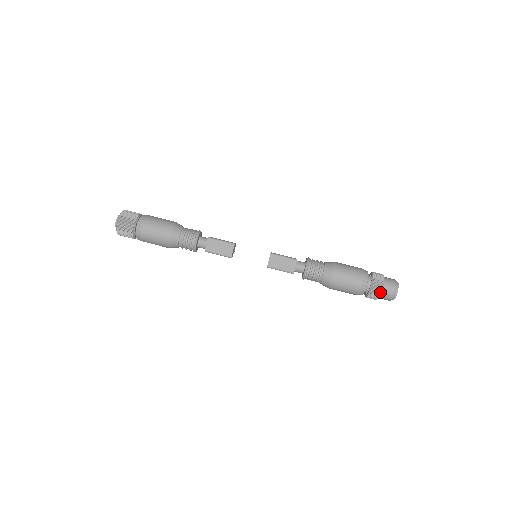
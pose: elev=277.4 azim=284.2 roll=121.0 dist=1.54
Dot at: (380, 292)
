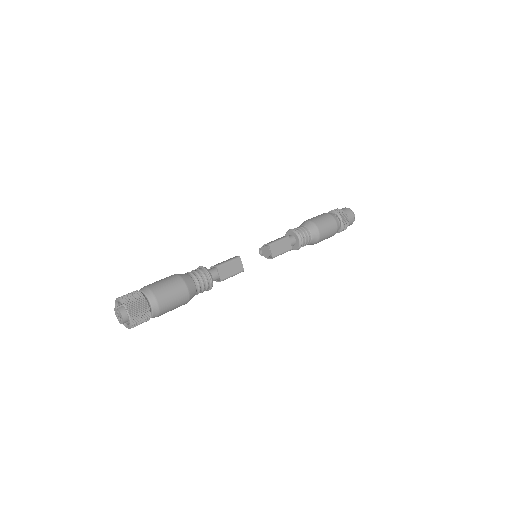
Dot at: (348, 222)
